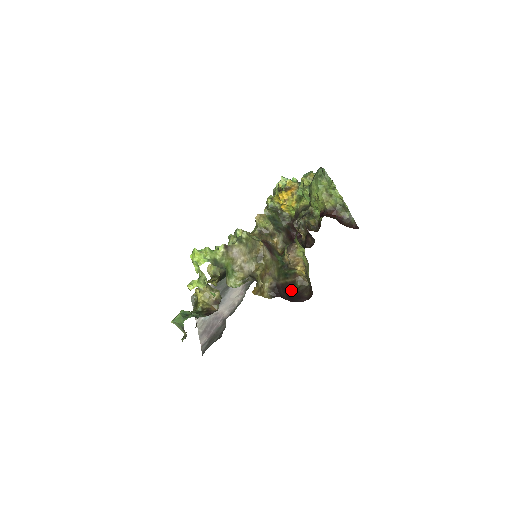
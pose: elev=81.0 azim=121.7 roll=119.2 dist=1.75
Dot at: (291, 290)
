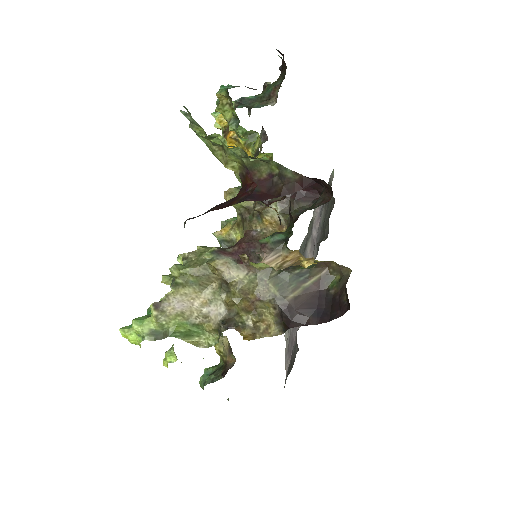
Dot at: (322, 296)
